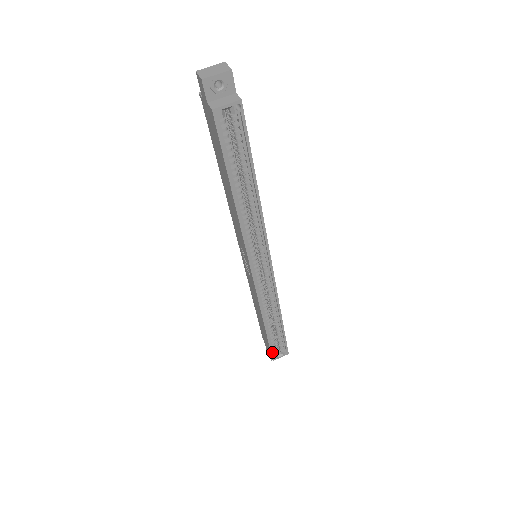
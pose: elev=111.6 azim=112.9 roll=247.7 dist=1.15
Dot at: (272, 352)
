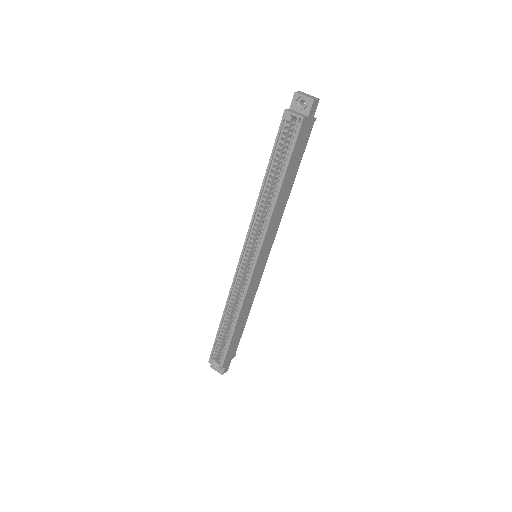
Dot at: (213, 352)
